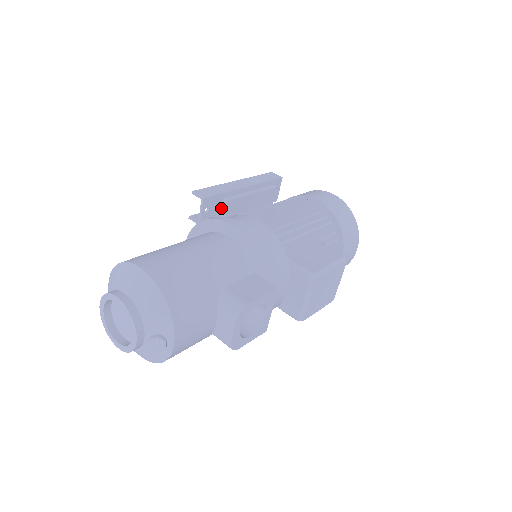
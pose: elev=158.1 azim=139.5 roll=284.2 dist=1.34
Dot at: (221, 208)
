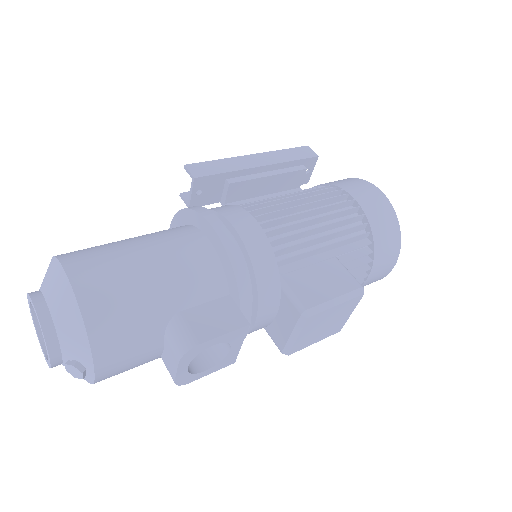
Dot at: (222, 190)
